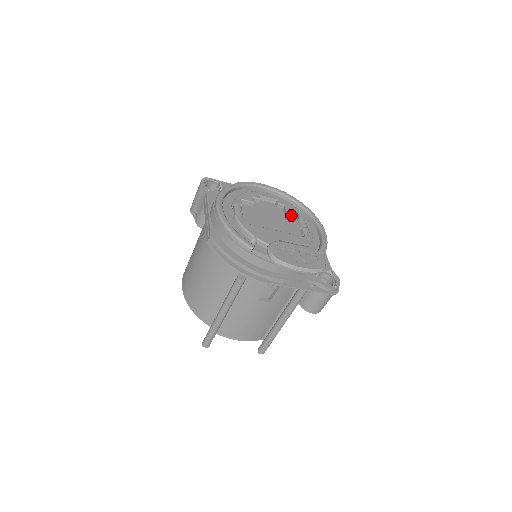
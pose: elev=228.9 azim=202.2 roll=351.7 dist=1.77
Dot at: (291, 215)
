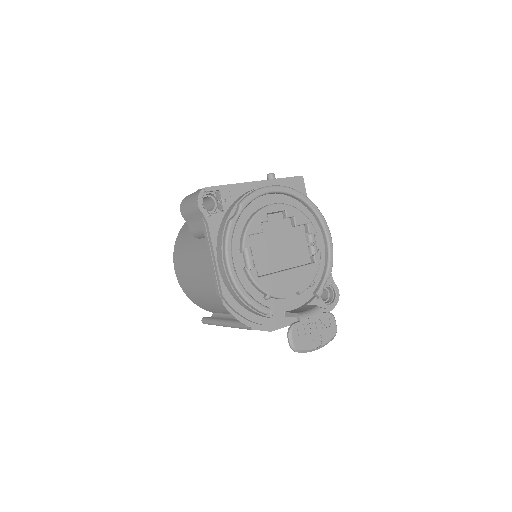
Dot at: (299, 225)
